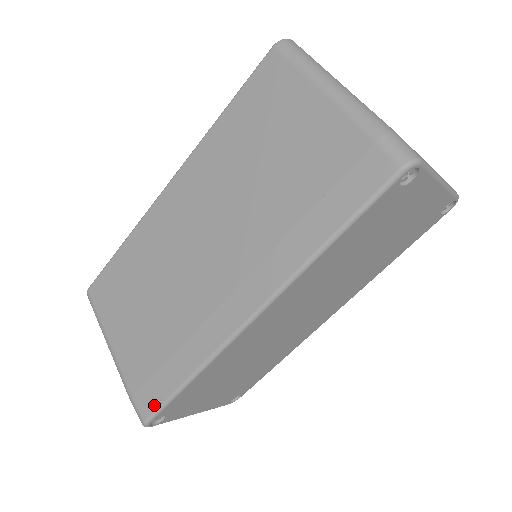
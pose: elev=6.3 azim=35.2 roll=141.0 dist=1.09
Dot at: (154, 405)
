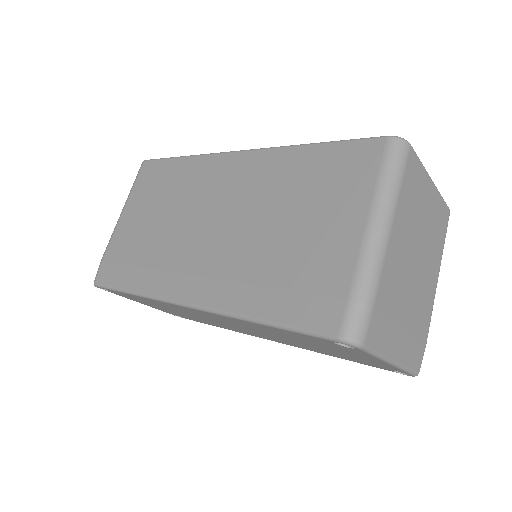
Dot at: (106, 281)
